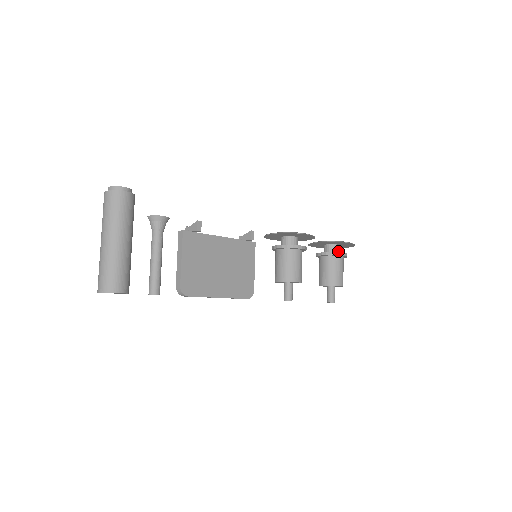
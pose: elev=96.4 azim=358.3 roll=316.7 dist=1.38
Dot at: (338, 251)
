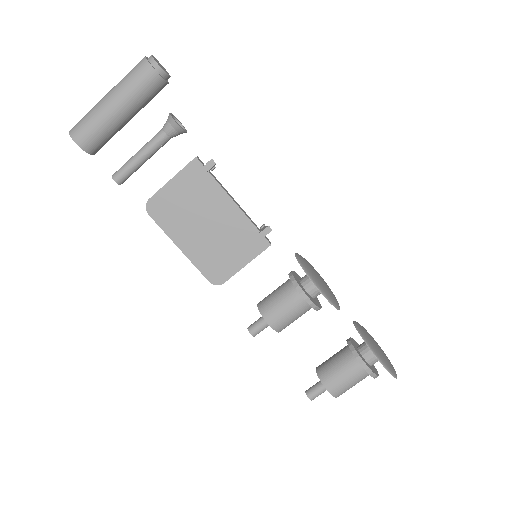
Dot at: (370, 360)
